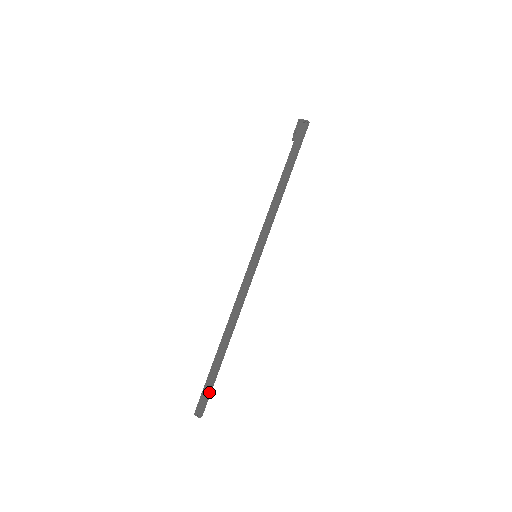
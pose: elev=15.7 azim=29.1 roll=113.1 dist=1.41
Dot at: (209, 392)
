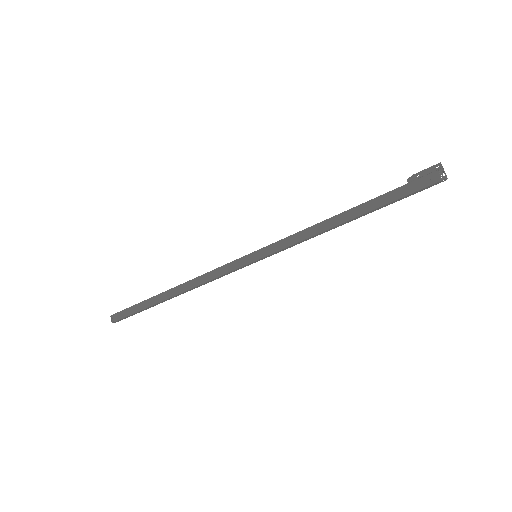
Dot at: (132, 314)
